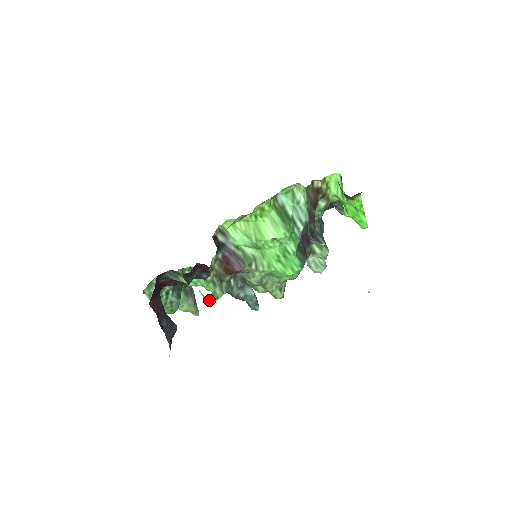
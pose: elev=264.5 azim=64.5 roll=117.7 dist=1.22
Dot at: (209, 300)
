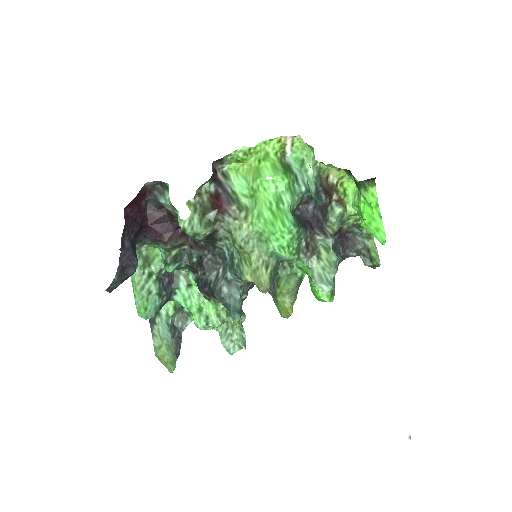
Dot at: (183, 227)
